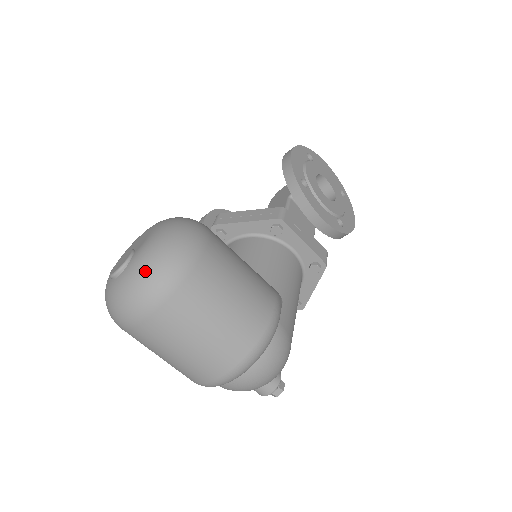
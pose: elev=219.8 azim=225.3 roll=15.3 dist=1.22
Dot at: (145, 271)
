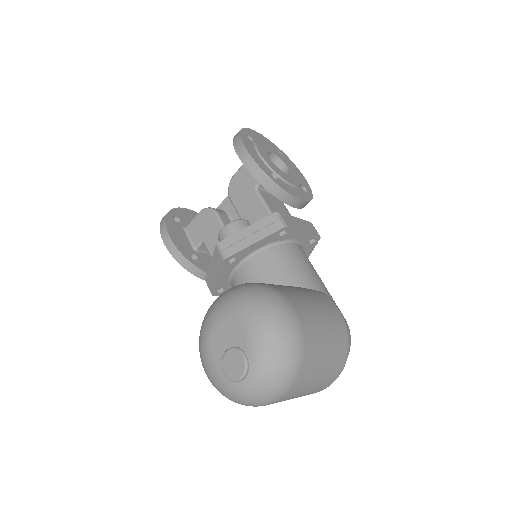
Dot at: (275, 365)
